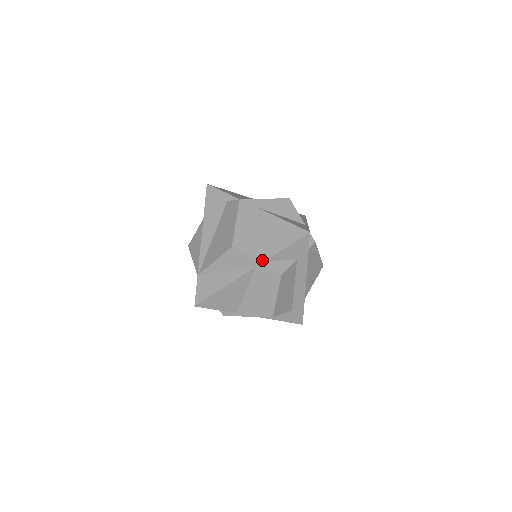
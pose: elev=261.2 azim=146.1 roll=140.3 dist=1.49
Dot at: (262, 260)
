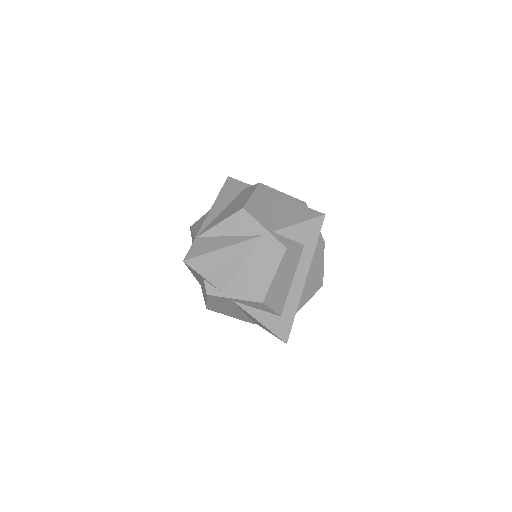
Dot at: (270, 230)
